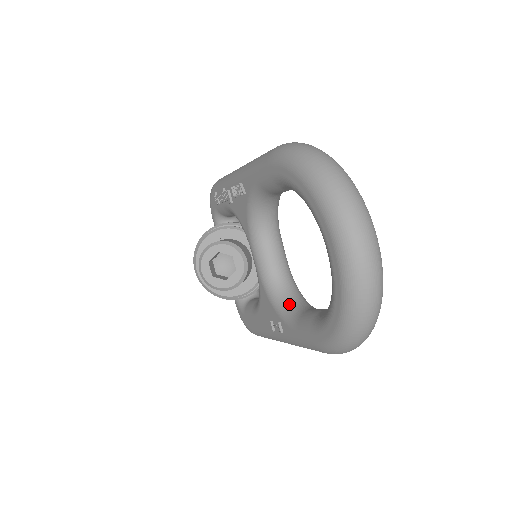
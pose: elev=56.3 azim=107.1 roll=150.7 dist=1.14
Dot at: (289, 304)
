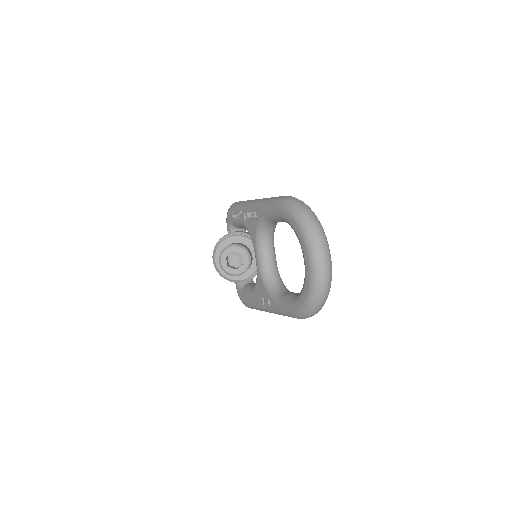
Dot at: (276, 288)
